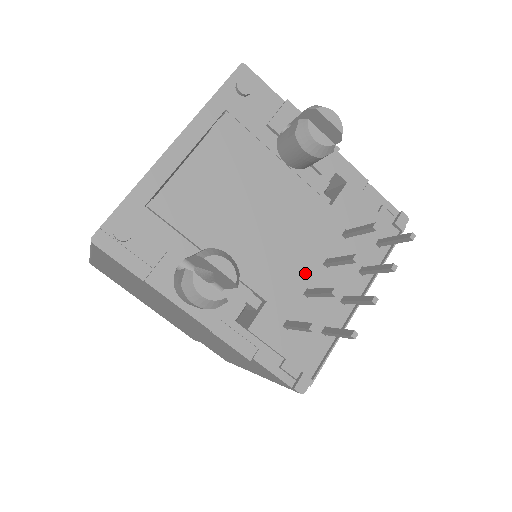
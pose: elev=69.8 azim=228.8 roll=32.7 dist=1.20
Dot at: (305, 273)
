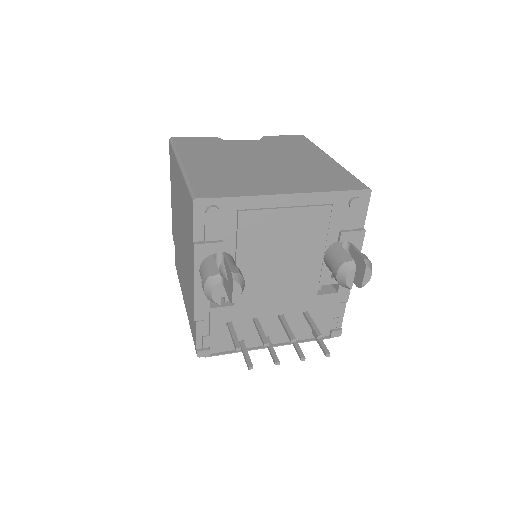
Dot at: (266, 311)
